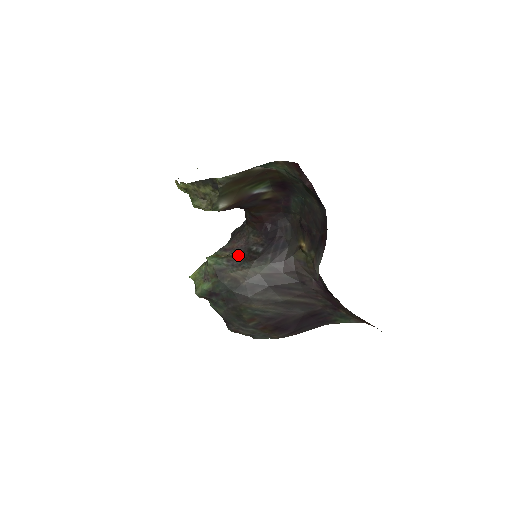
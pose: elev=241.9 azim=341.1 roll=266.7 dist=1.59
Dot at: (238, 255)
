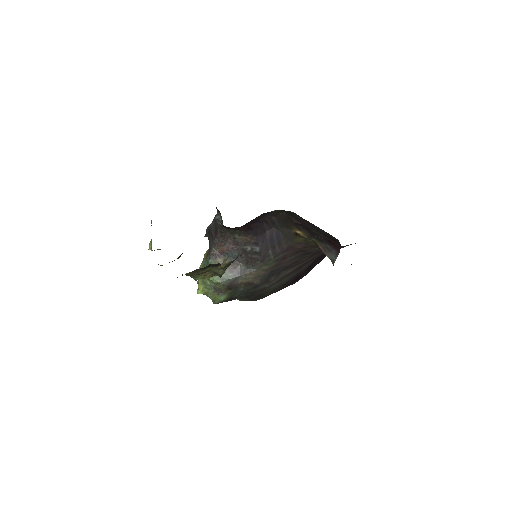
Dot at: (236, 259)
